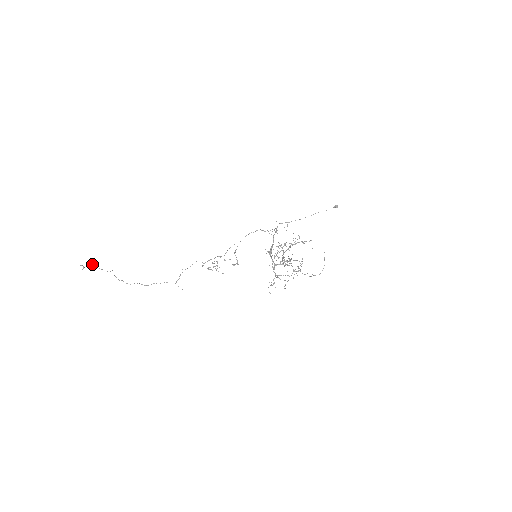
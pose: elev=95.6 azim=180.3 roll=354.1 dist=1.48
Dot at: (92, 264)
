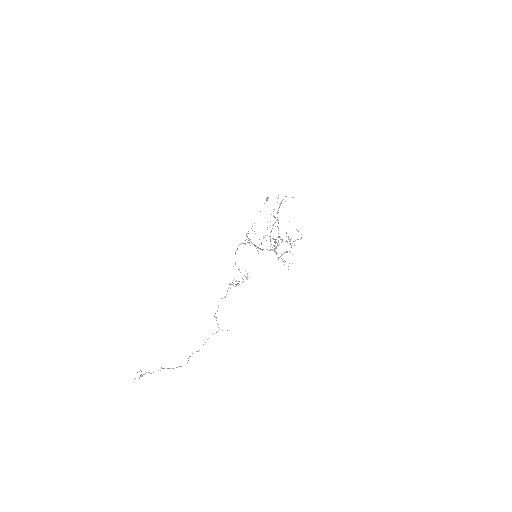
Dot at: occluded
